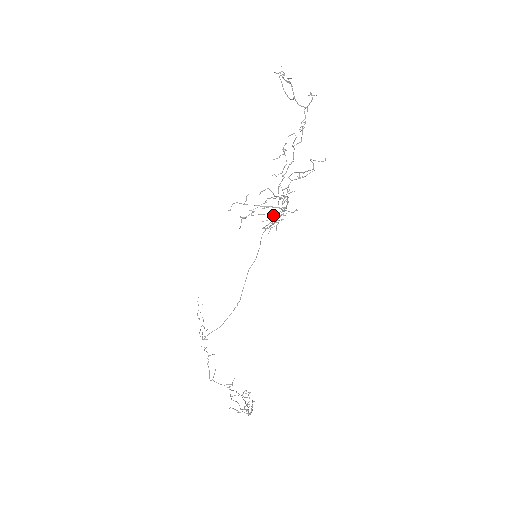
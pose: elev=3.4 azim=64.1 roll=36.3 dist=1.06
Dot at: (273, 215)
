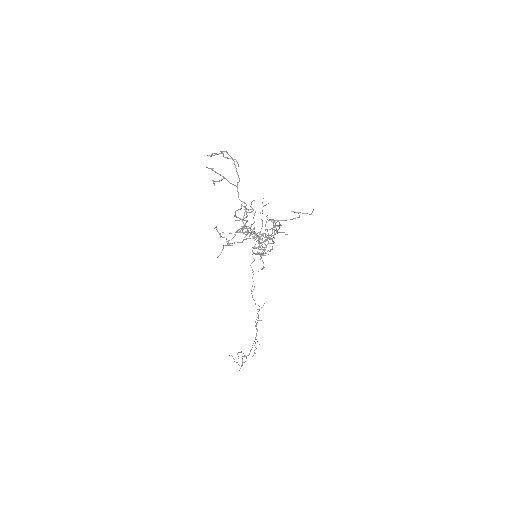
Dot at: (262, 239)
